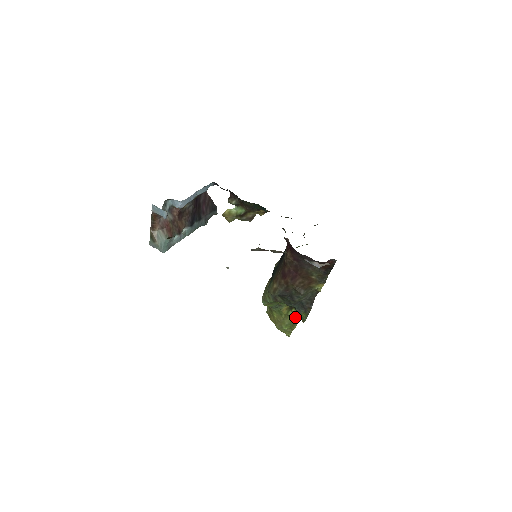
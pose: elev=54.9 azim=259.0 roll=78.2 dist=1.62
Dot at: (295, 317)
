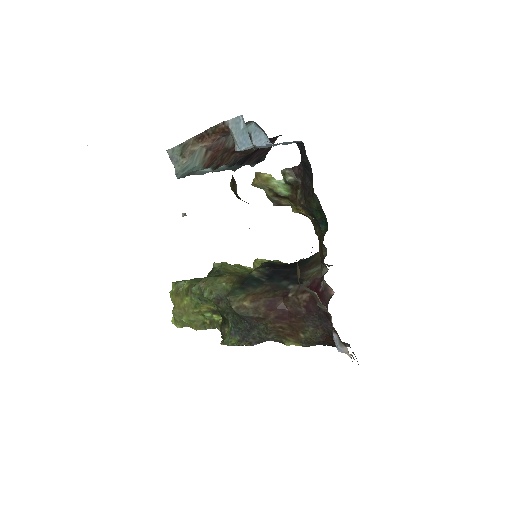
Dot at: (210, 323)
